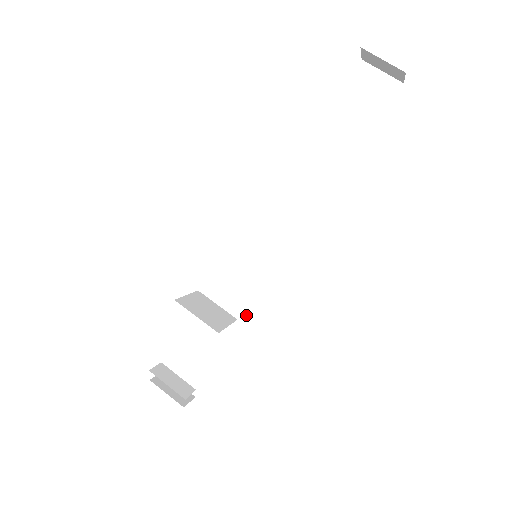
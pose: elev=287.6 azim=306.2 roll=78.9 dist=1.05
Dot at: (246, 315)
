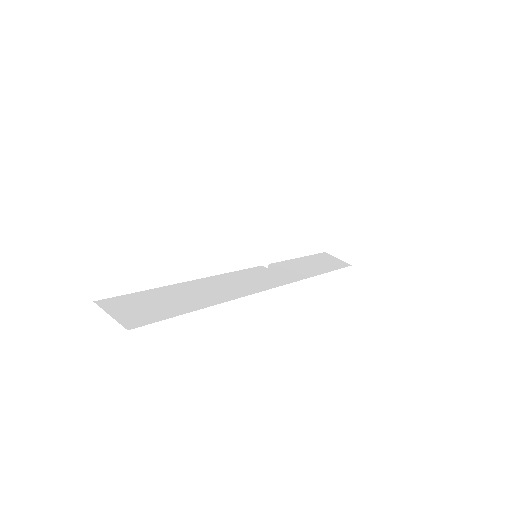
Dot at: (222, 301)
